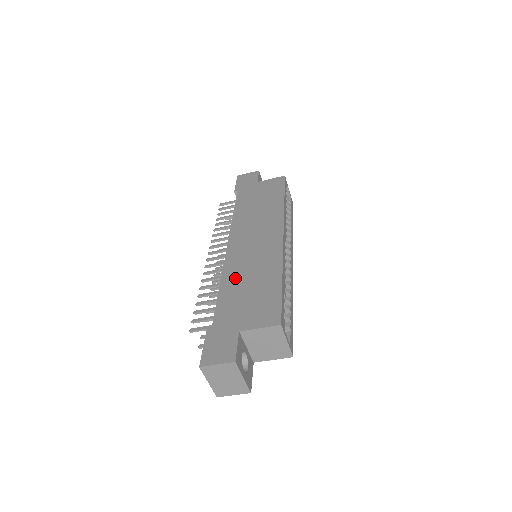
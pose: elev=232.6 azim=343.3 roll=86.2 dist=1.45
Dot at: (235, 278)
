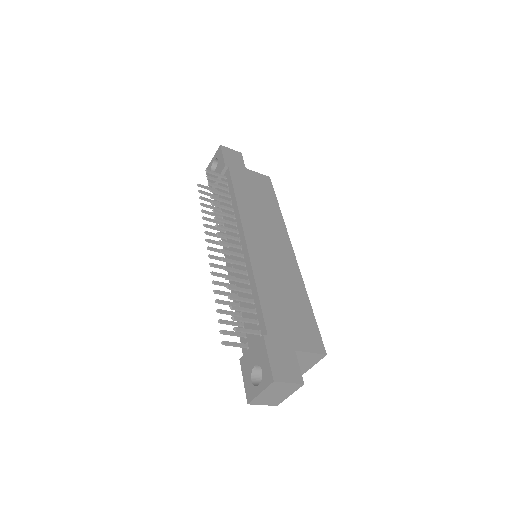
Dot at: (269, 284)
